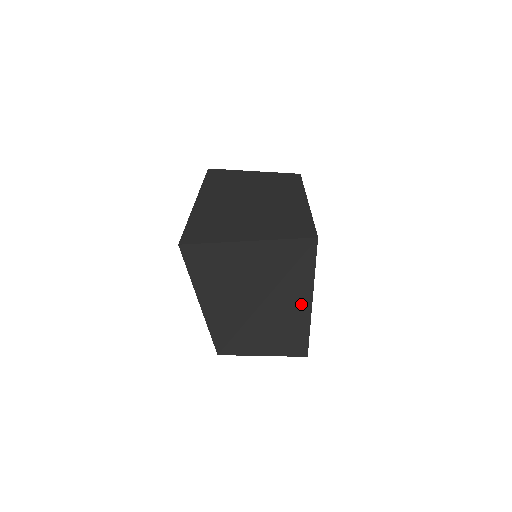
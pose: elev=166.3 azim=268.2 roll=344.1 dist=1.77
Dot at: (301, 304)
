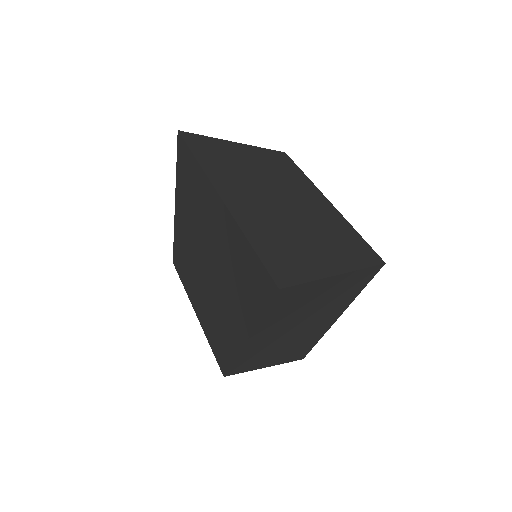
Dot at: (330, 319)
